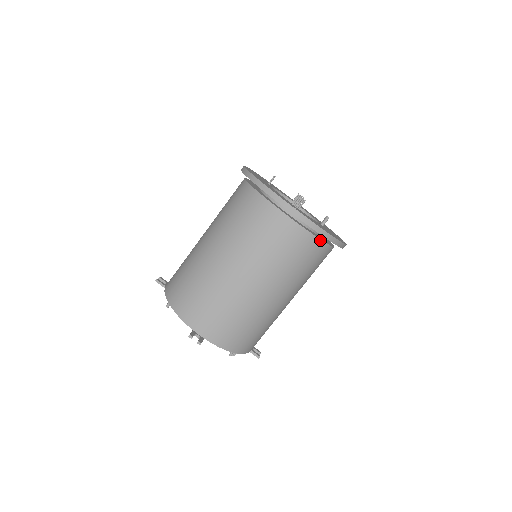
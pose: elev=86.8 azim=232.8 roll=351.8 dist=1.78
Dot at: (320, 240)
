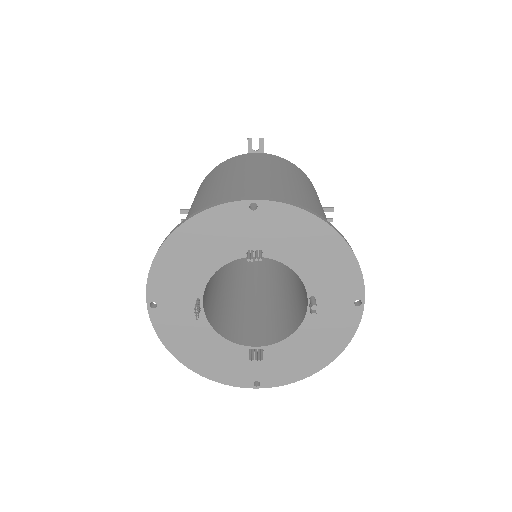
Dot at: occluded
